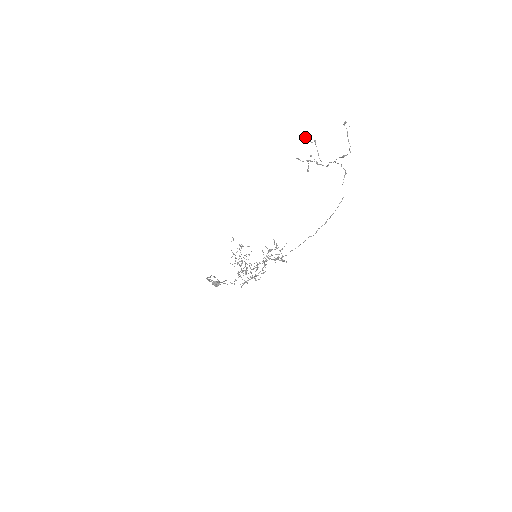
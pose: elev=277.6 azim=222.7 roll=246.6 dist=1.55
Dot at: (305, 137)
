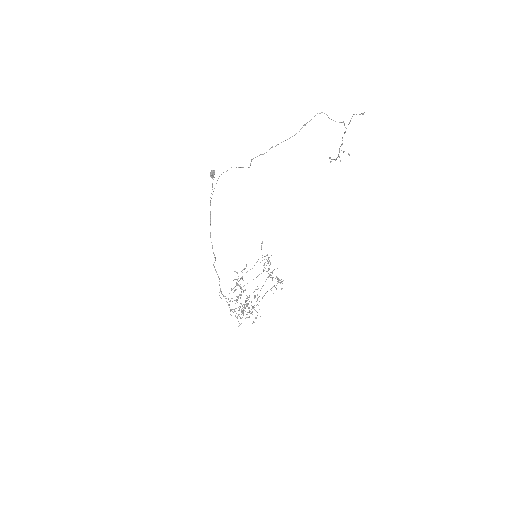
Dot at: occluded
